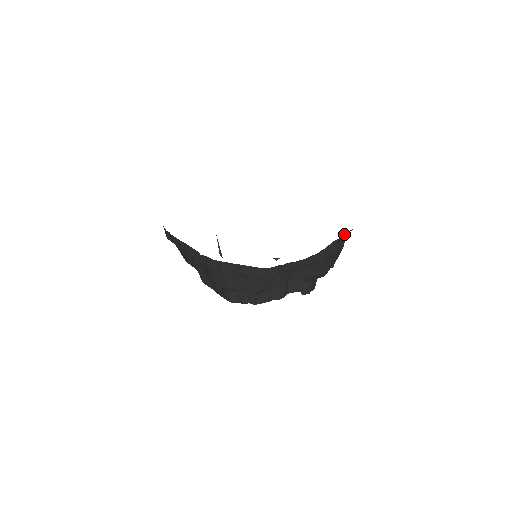
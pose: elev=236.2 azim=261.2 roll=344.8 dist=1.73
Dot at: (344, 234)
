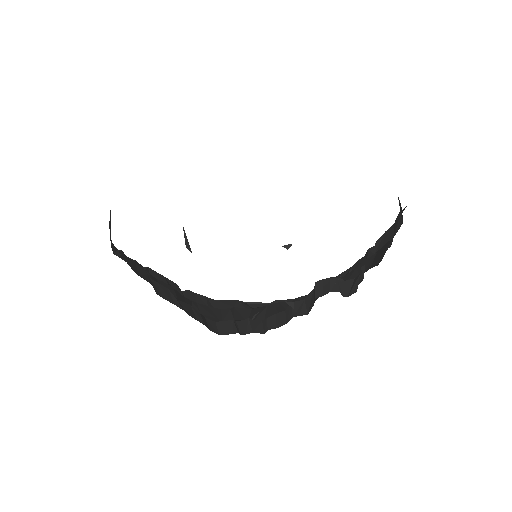
Dot at: occluded
